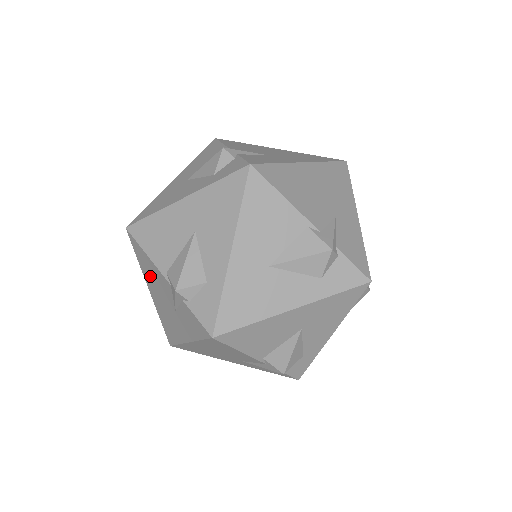
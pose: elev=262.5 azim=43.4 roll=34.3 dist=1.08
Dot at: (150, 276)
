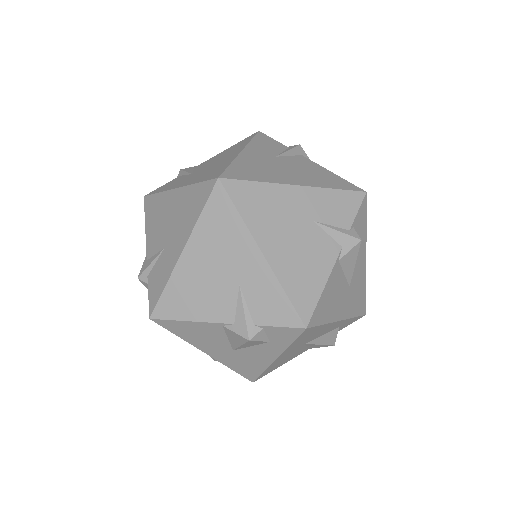
Dot at: occluded
